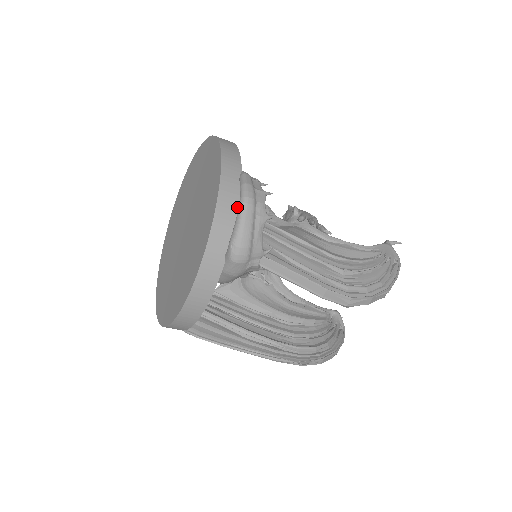
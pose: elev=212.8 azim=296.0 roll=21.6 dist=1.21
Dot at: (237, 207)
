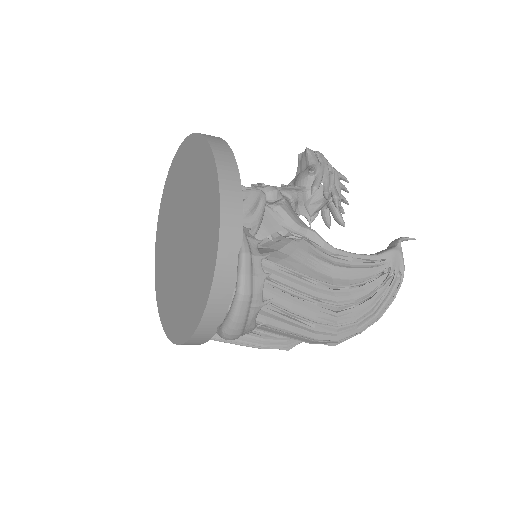
Dot at: (232, 290)
